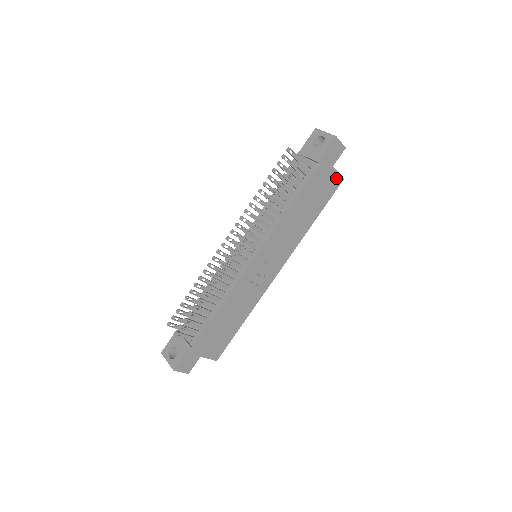
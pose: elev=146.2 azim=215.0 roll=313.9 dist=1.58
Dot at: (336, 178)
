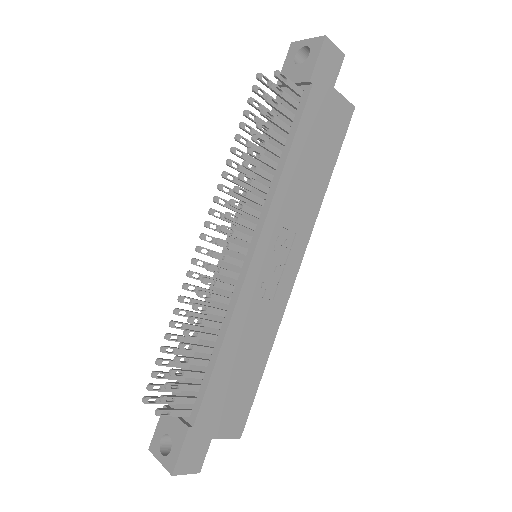
Dot at: (343, 107)
